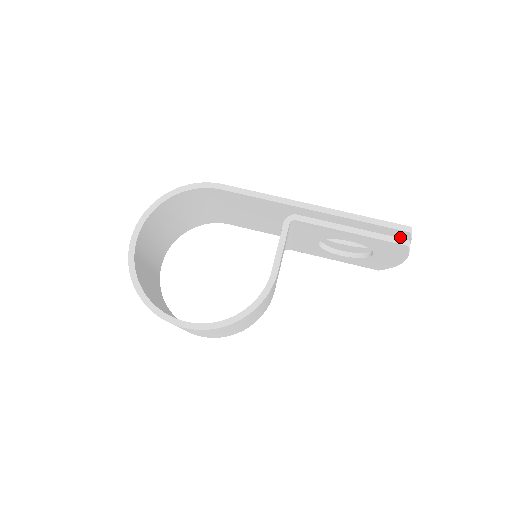
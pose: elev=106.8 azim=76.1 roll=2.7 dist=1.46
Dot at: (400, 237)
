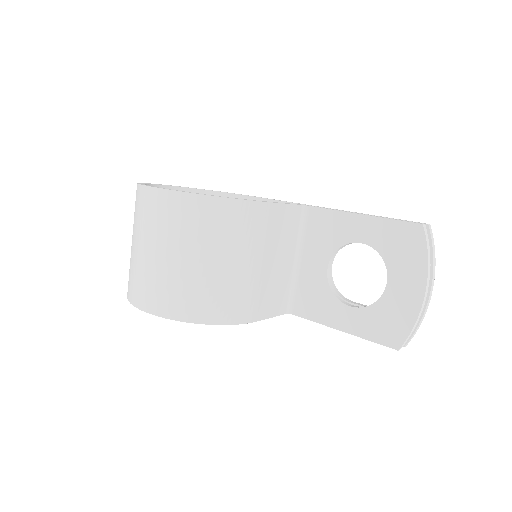
Dot at: occluded
